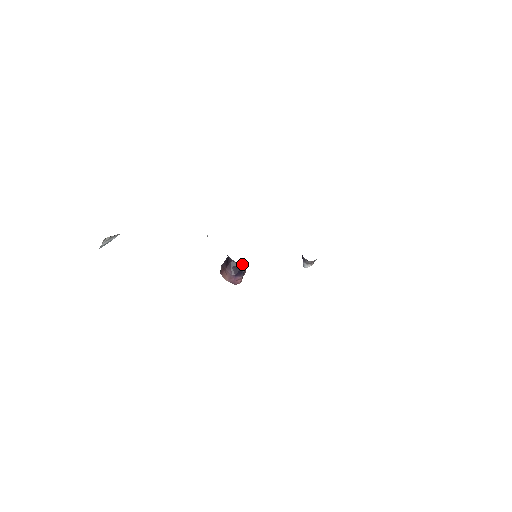
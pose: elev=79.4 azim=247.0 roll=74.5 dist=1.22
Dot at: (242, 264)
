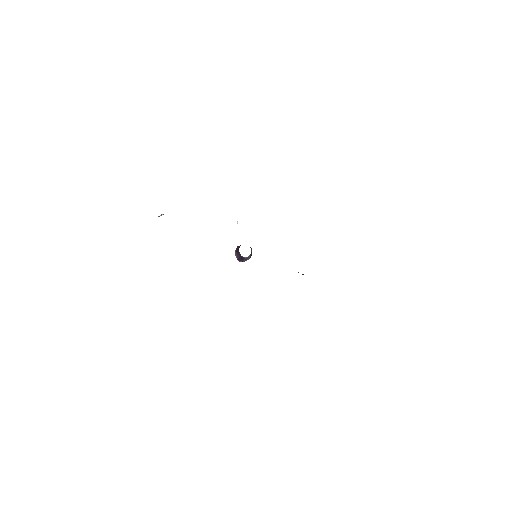
Dot at: (243, 257)
